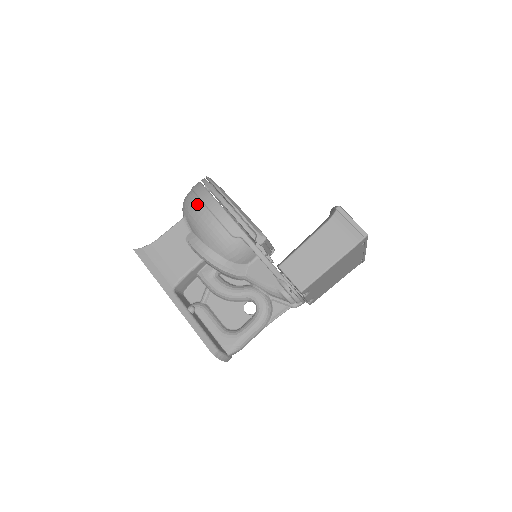
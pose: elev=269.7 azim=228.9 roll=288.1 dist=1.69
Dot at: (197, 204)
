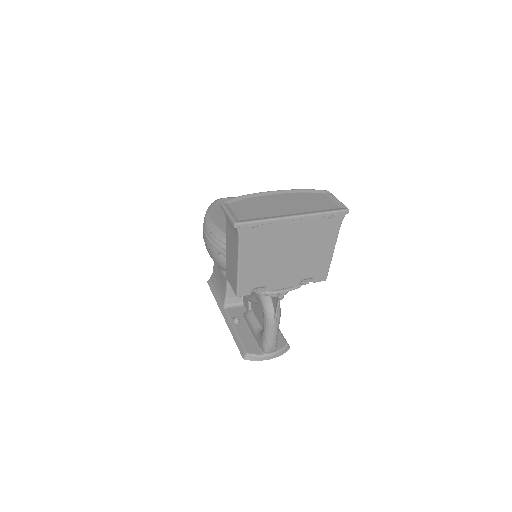
Dot at: occluded
